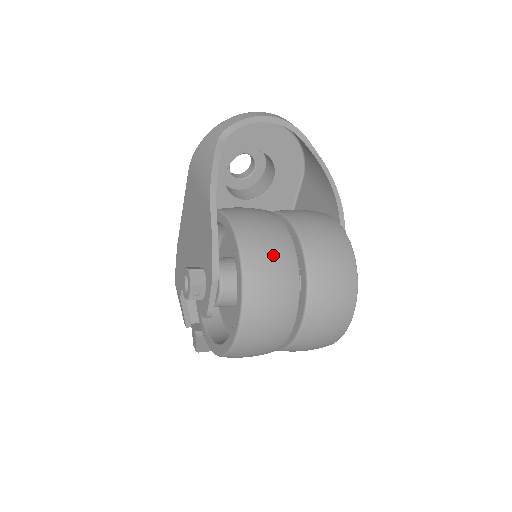
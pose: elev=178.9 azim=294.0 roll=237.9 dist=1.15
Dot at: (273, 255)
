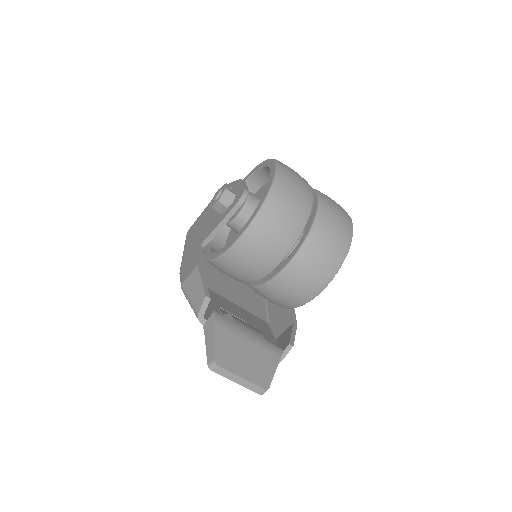
Dot at: occluded
